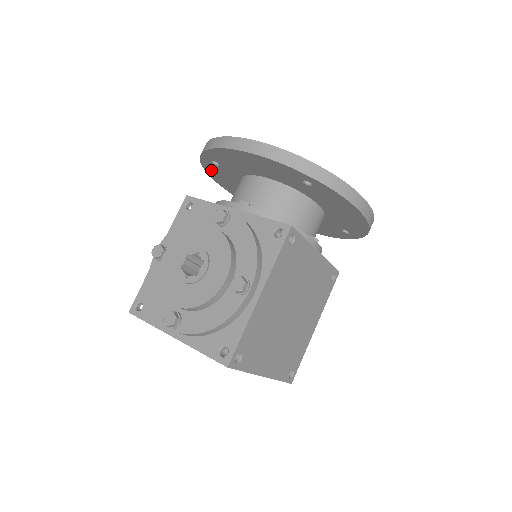
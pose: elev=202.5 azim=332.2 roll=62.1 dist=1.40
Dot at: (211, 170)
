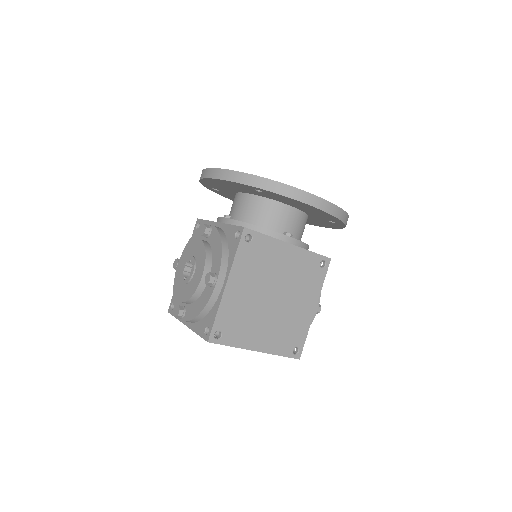
Dot at: (222, 194)
